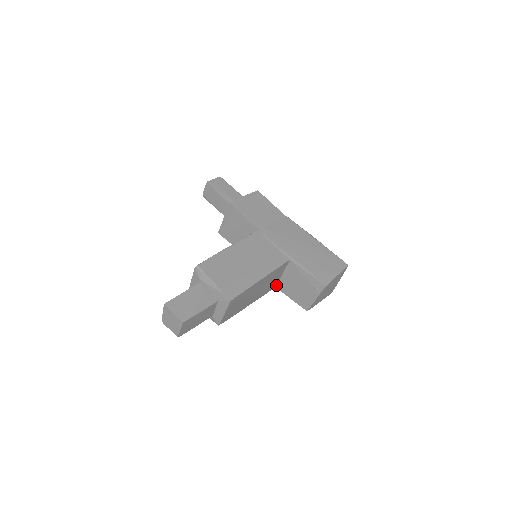
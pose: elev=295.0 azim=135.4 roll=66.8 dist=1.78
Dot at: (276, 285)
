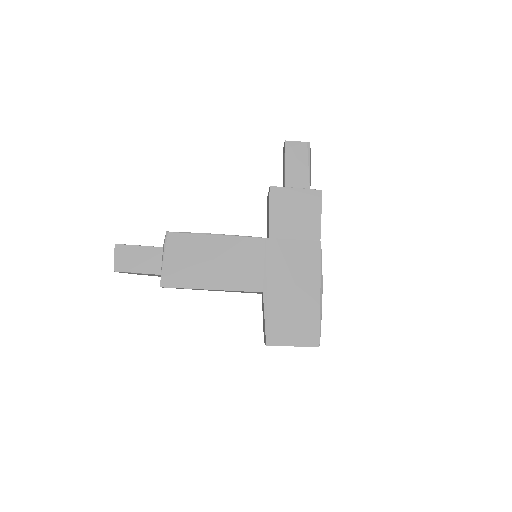
Dot at: occluded
